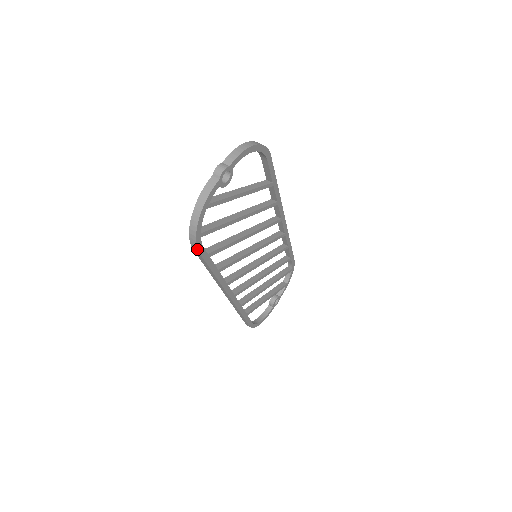
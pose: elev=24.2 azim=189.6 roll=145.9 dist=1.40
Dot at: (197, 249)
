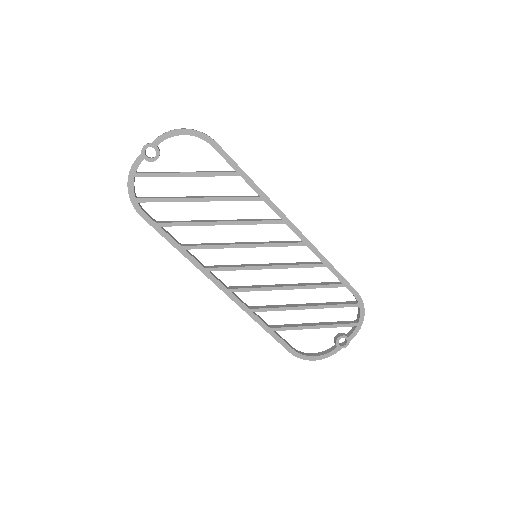
Dot at: (138, 213)
